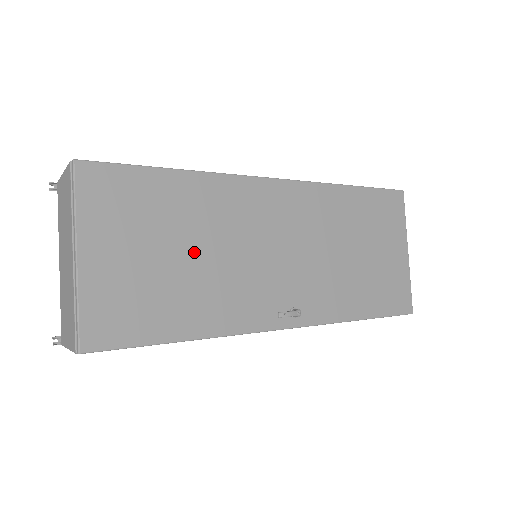
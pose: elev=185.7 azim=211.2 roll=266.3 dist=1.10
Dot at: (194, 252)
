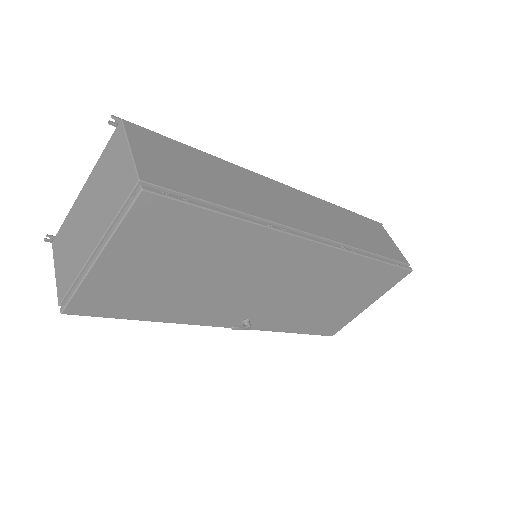
Dot at: (201, 275)
